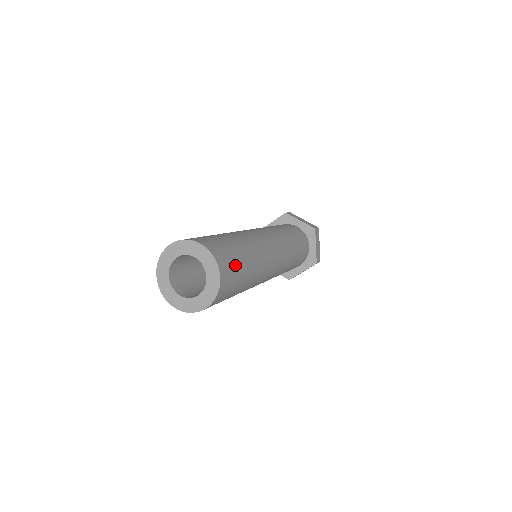
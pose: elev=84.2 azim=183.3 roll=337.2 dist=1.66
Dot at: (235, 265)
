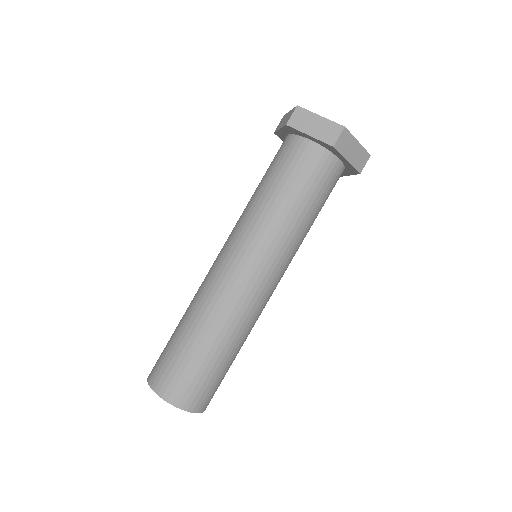
Dot at: (205, 382)
